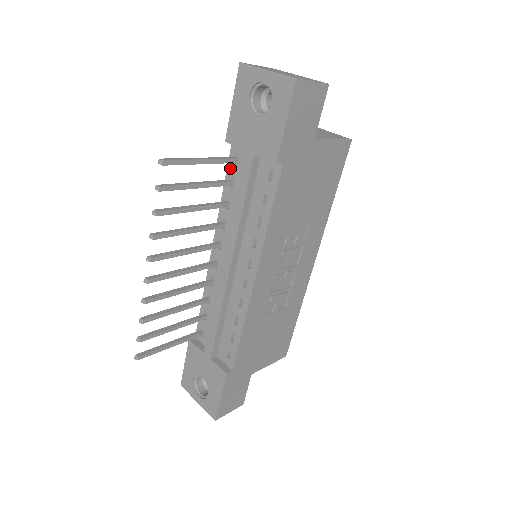
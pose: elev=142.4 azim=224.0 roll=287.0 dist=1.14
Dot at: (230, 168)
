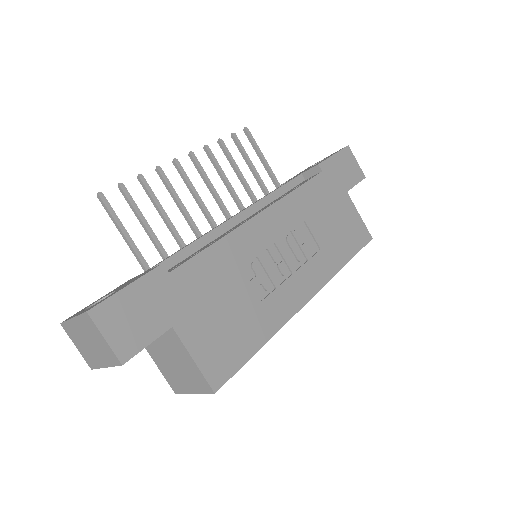
Dot at: occluded
